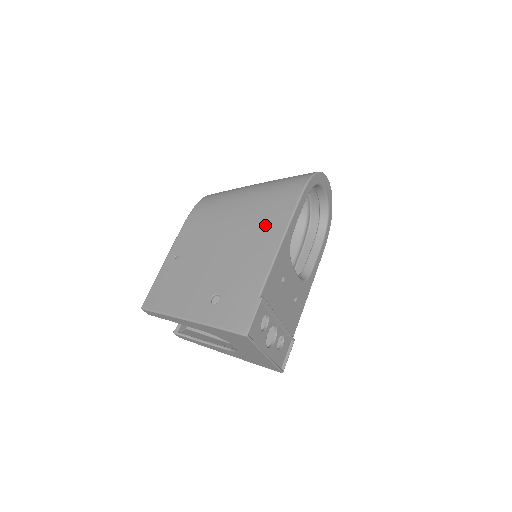
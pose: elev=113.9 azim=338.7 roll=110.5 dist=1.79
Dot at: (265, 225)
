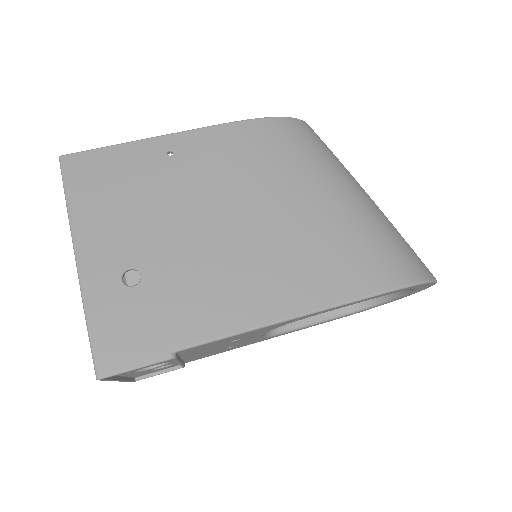
Dot at: (297, 269)
